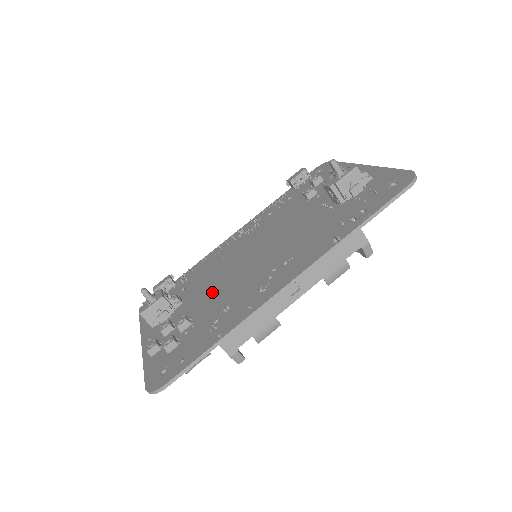
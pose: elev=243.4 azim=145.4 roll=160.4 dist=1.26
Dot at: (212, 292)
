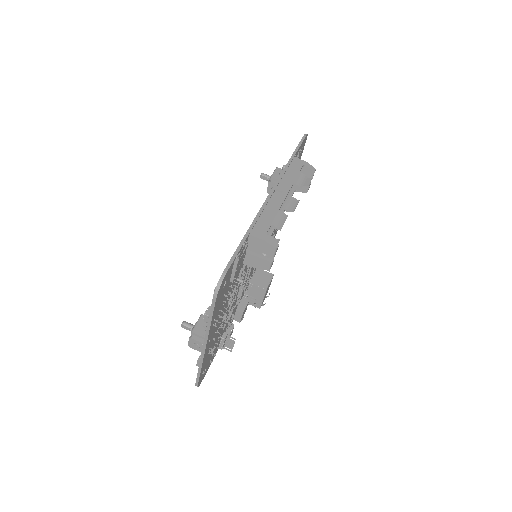
Dot at: occluded
